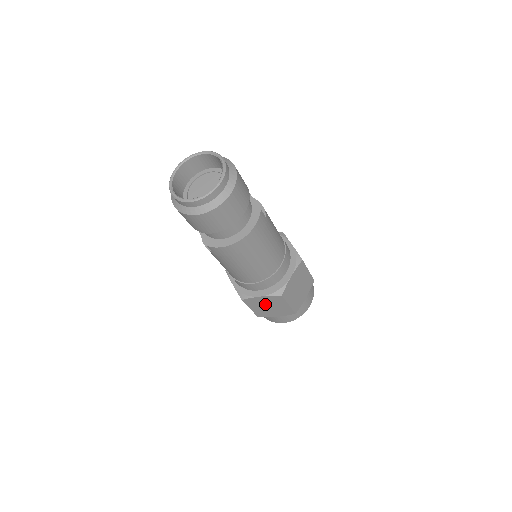
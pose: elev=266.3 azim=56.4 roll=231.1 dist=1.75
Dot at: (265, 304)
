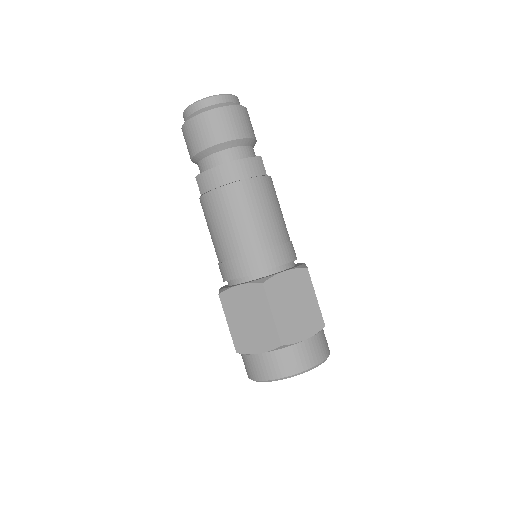
Dot at: (244, 310)
